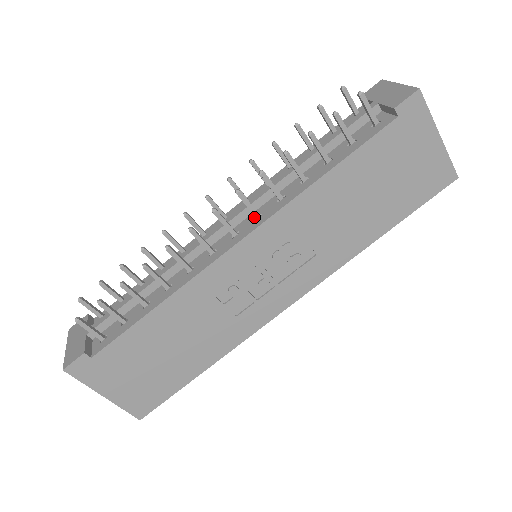
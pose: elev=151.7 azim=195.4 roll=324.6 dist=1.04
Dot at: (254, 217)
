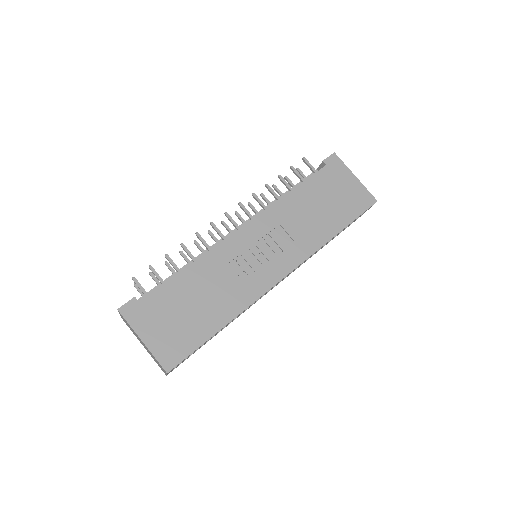
Dot at: occluded
